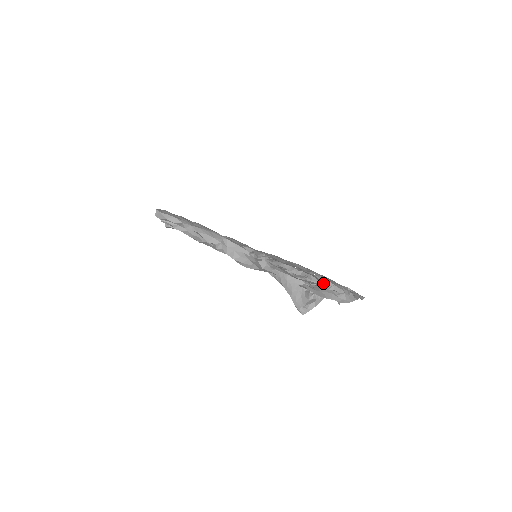
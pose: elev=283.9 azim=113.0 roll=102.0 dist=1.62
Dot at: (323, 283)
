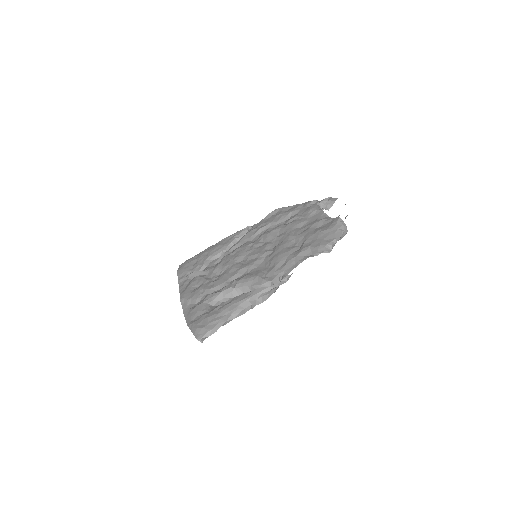
Dot at: (331, 249)
